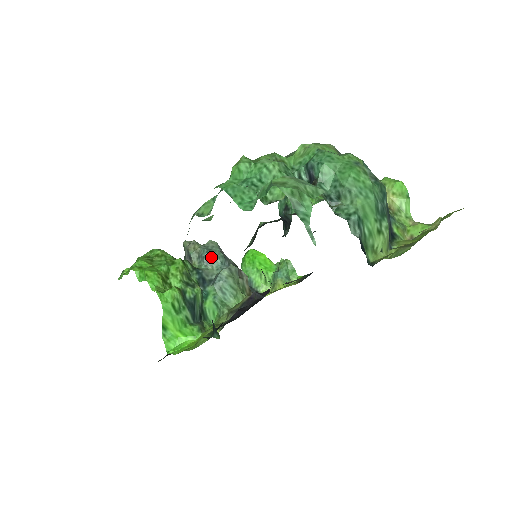
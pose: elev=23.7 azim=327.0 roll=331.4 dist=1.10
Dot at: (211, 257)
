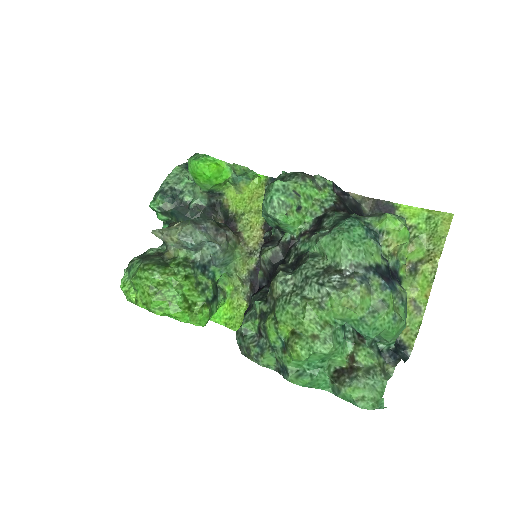
Dot at: (198, 246)
